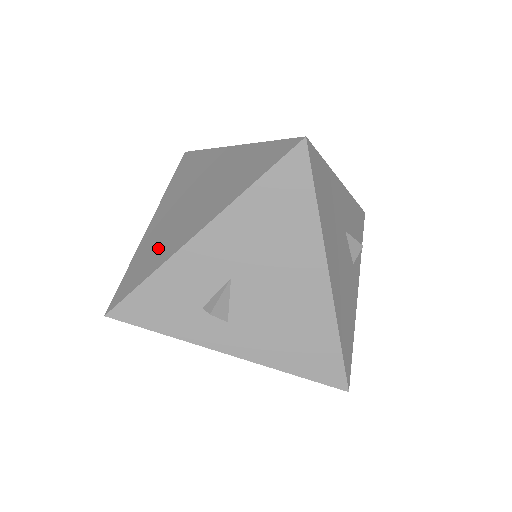
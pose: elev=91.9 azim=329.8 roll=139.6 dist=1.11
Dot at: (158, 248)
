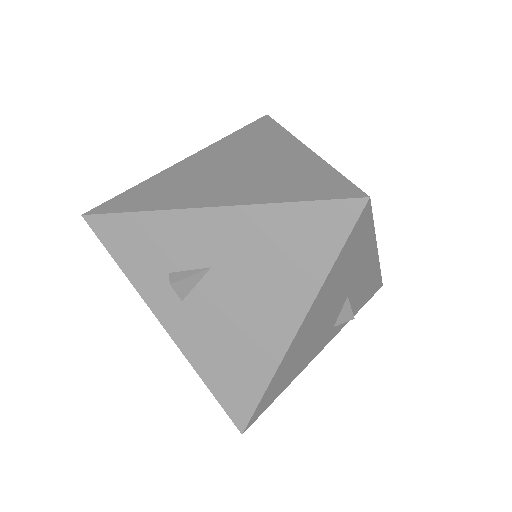
Dot at: (171, 190)
